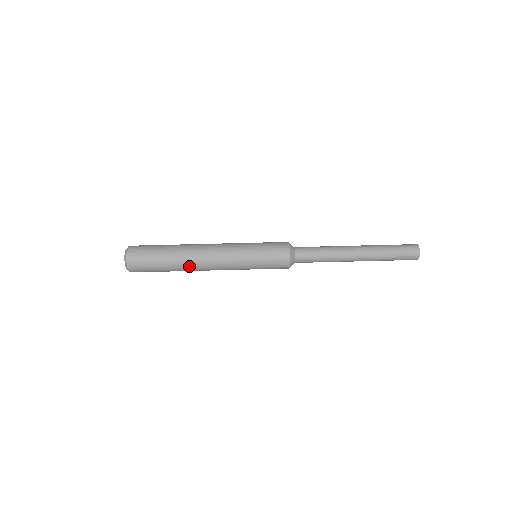
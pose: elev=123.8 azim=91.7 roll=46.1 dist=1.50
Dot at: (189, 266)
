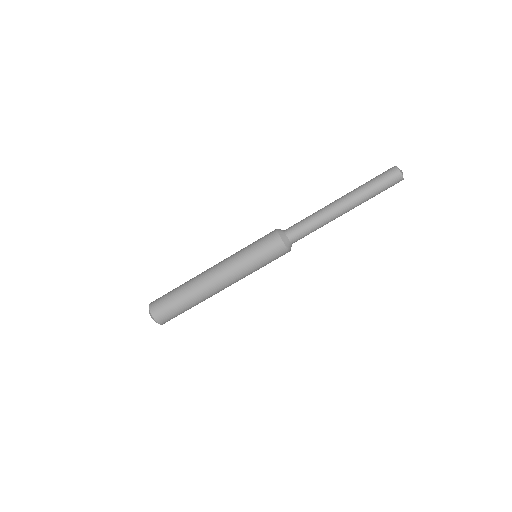
Dot at: (207, 297)
